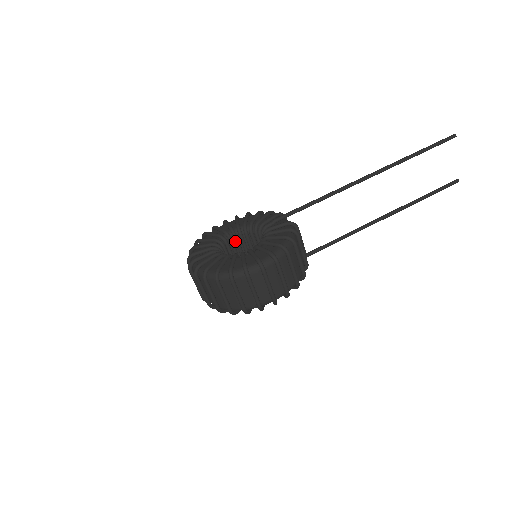
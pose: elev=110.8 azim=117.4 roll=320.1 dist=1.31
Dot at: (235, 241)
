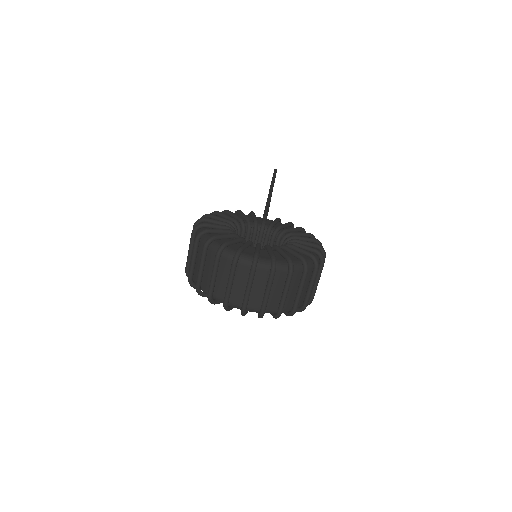
Dot at: occluded
